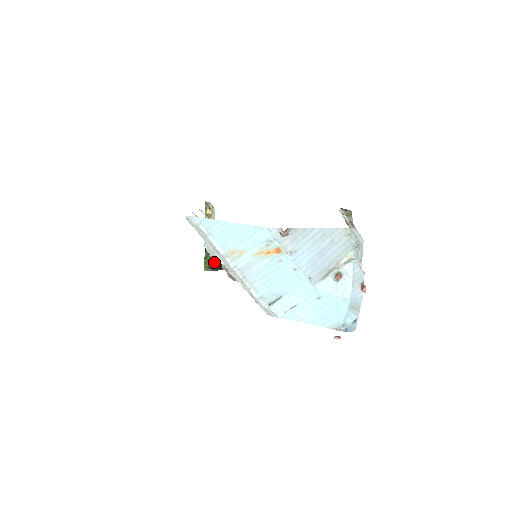
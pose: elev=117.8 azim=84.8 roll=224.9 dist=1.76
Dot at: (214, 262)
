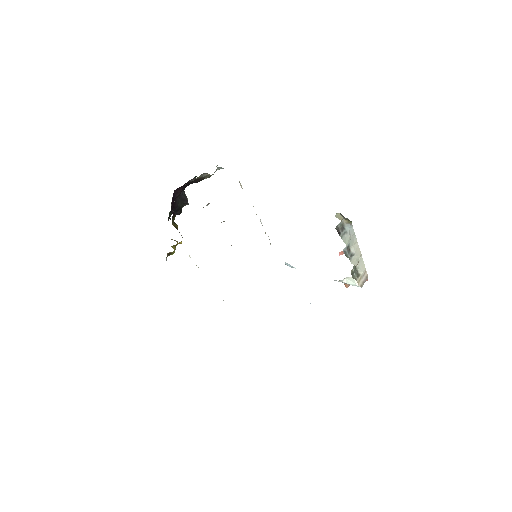
Dot at: occluded
